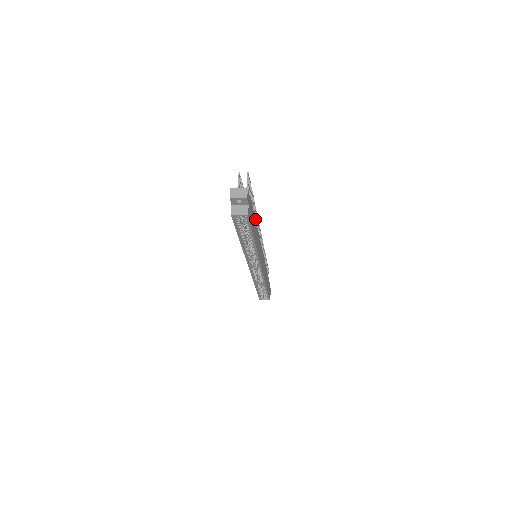
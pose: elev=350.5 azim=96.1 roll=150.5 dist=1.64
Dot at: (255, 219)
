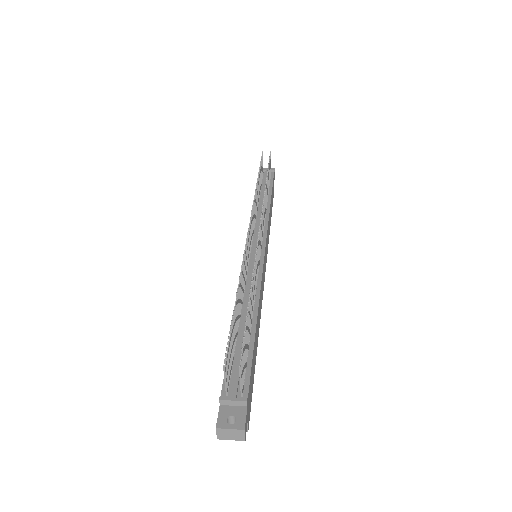
Dot at: (255, 332)
